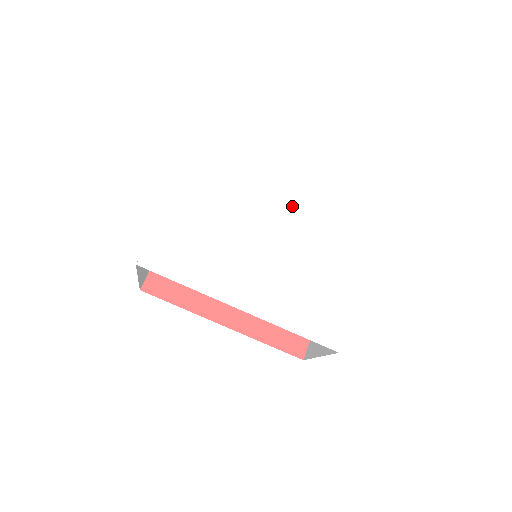
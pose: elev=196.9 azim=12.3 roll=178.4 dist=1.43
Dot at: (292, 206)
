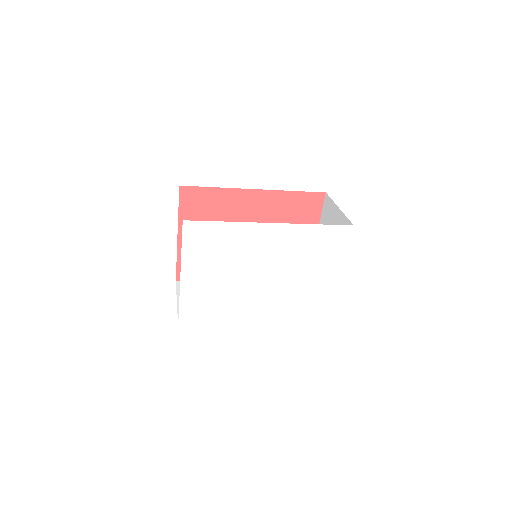
Dot at: (277, 245)
